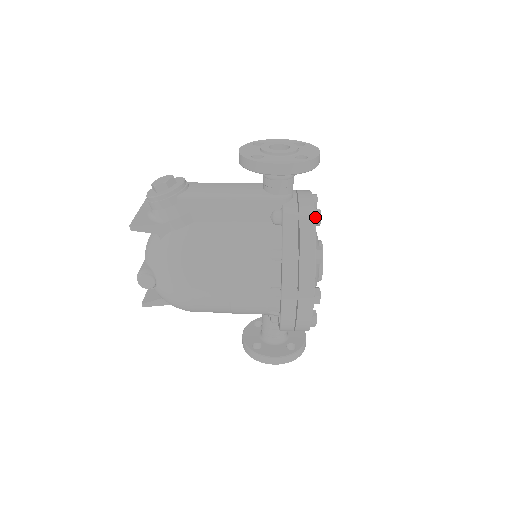
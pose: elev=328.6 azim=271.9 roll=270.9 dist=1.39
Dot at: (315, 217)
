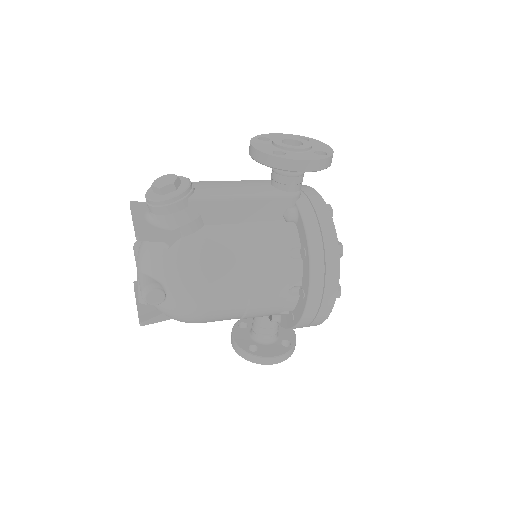
Dot at: occluded
